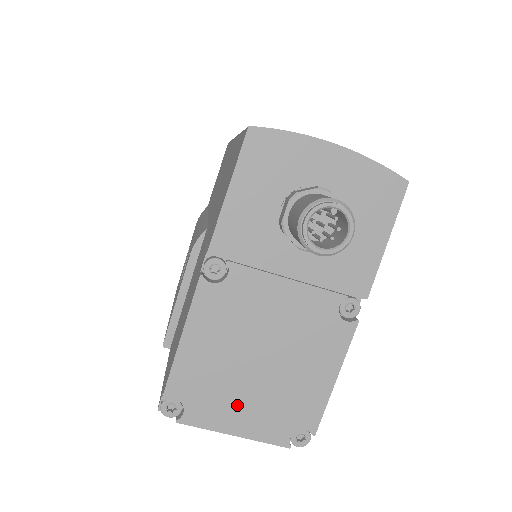
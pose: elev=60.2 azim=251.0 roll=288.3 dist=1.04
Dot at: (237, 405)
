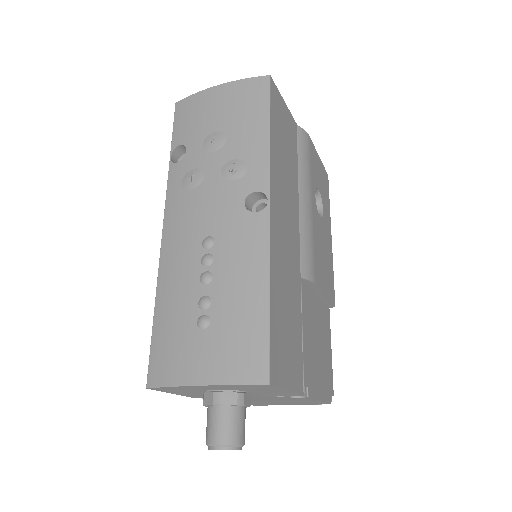
Dot at: (276, 404)
